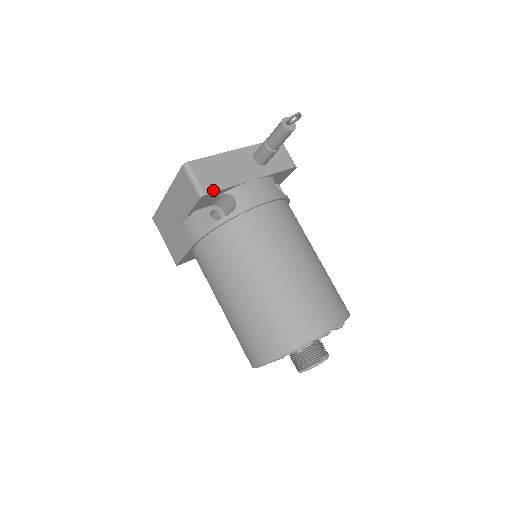
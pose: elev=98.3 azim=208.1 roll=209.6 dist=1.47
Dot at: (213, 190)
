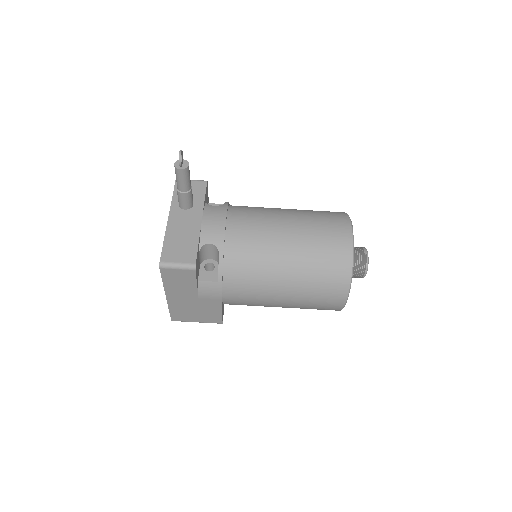
Dot at: (195, 256)
